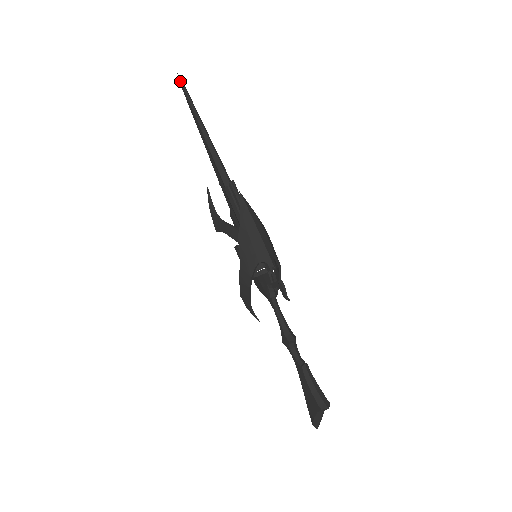
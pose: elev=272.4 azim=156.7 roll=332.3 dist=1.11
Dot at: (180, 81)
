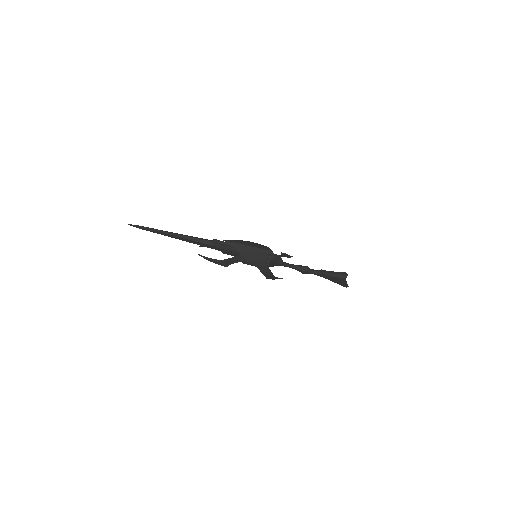
Dot at: occluded
